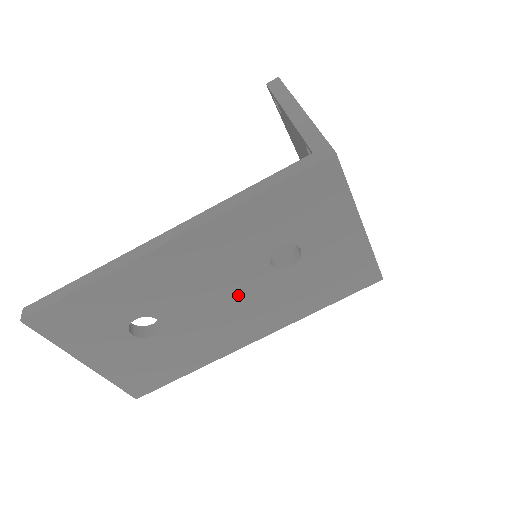
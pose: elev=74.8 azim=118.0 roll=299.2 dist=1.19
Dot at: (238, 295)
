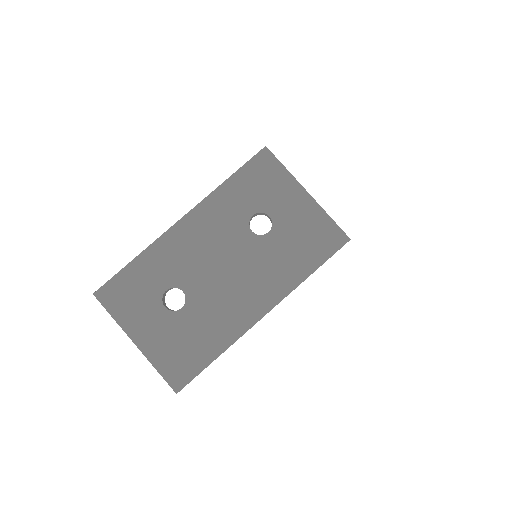
Dot at: (236, 263)
